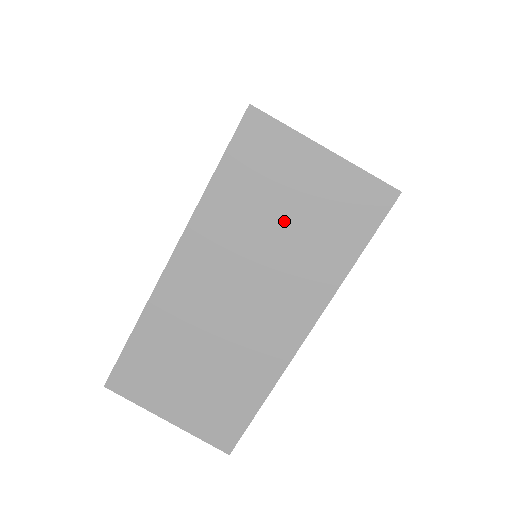
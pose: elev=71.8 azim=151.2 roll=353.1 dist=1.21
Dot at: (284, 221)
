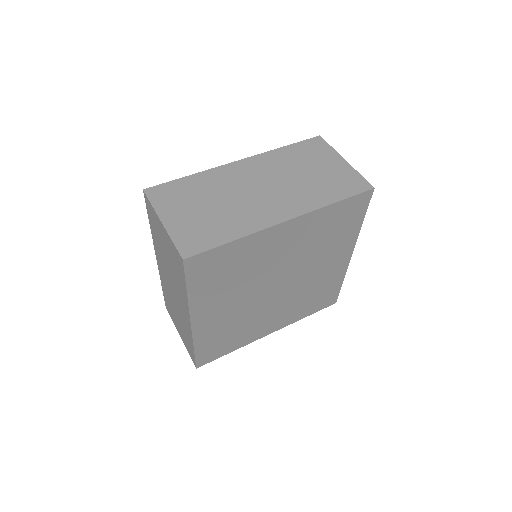
Dot at: (167, 256)
